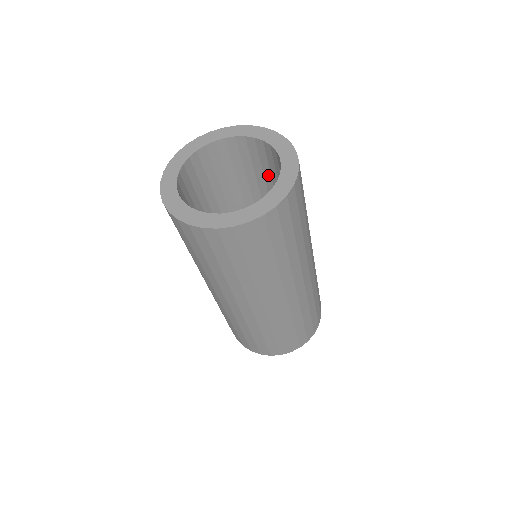
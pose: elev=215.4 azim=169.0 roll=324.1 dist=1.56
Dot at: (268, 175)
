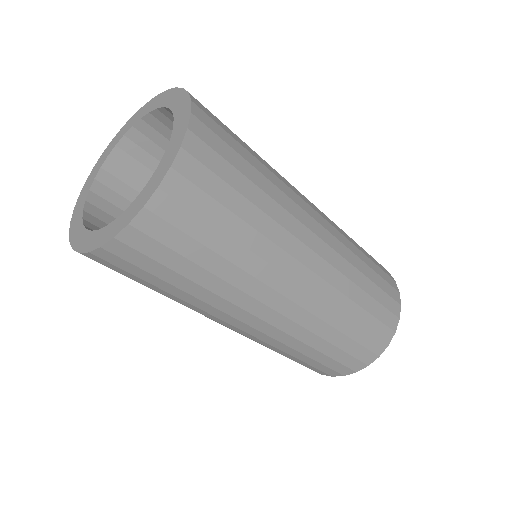
Dot at: occluded
